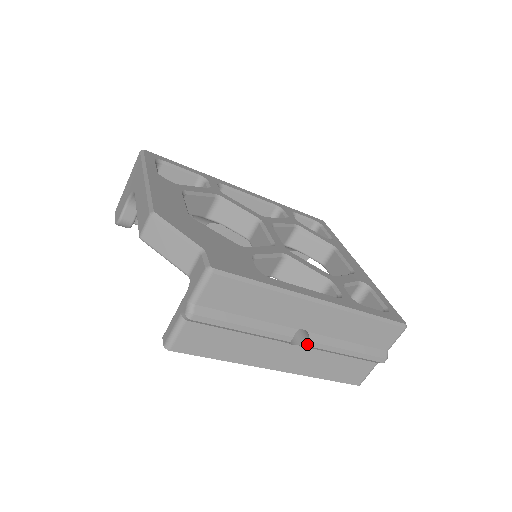
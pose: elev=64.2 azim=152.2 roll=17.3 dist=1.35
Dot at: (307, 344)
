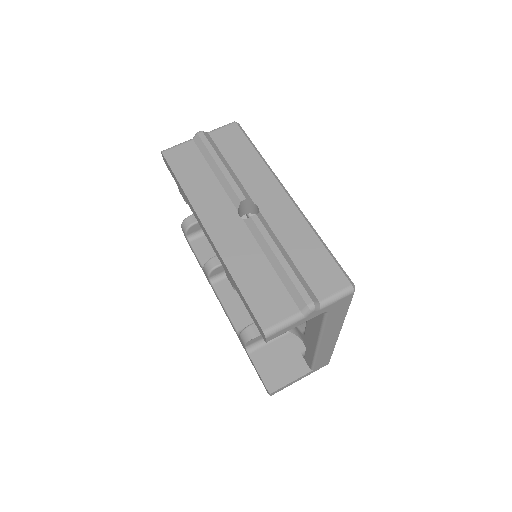
Dot at: (252, 216)
